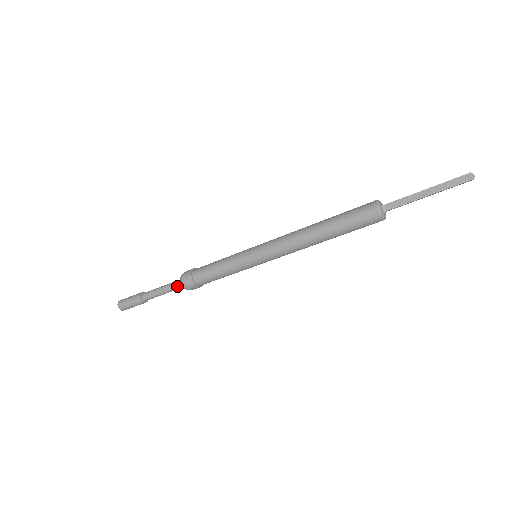
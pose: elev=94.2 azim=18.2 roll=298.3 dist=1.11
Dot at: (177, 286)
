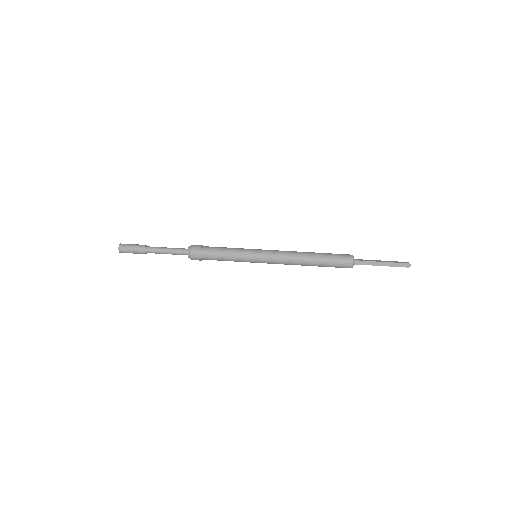
Dot at: (183, 253)
